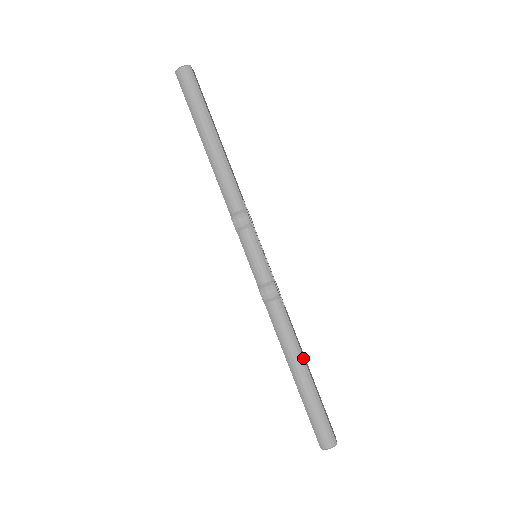
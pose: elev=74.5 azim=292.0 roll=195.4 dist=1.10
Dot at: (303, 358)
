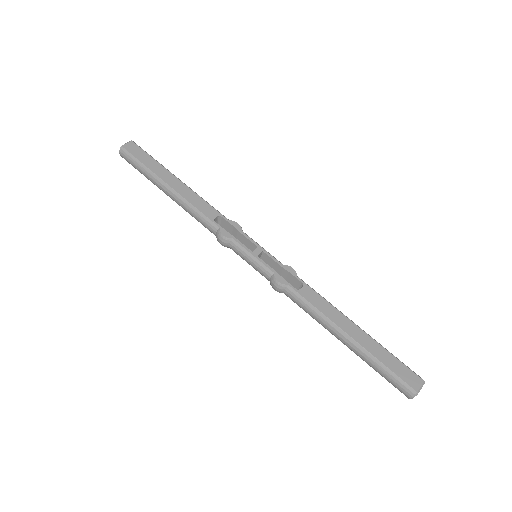
Dot at: (338, 327)
